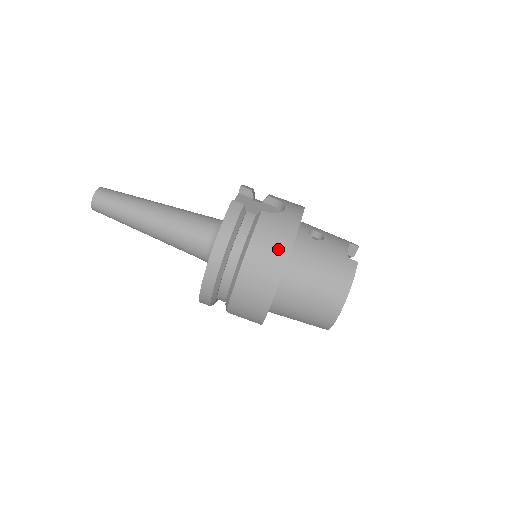
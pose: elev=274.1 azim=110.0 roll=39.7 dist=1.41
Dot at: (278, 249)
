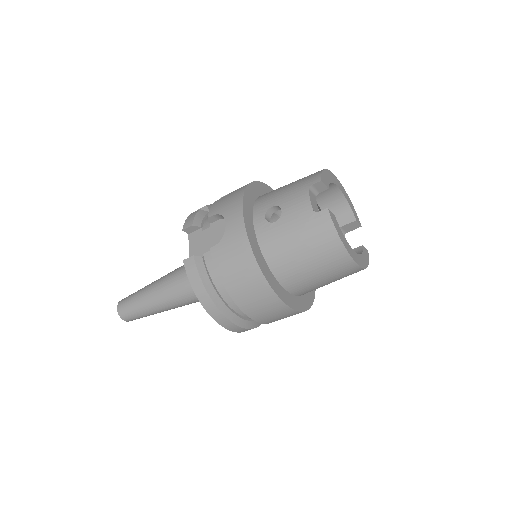
Dot at: (248, 274)
